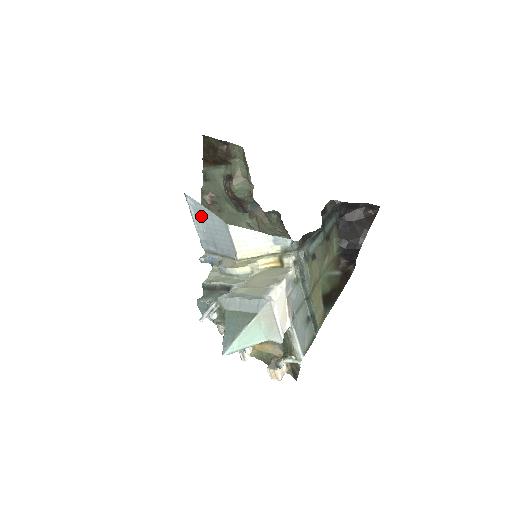
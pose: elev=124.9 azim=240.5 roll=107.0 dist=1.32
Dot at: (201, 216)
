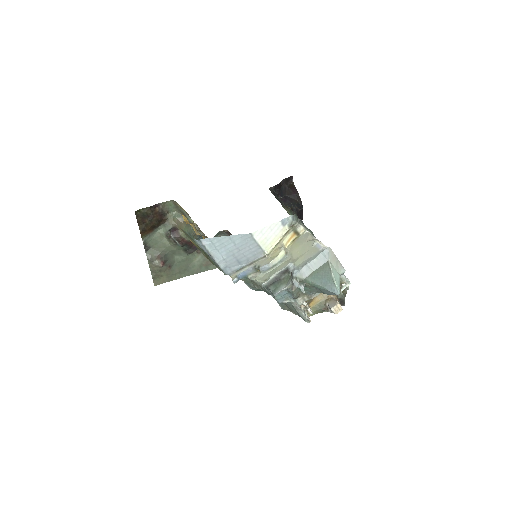
Dot at: (219, 247)
